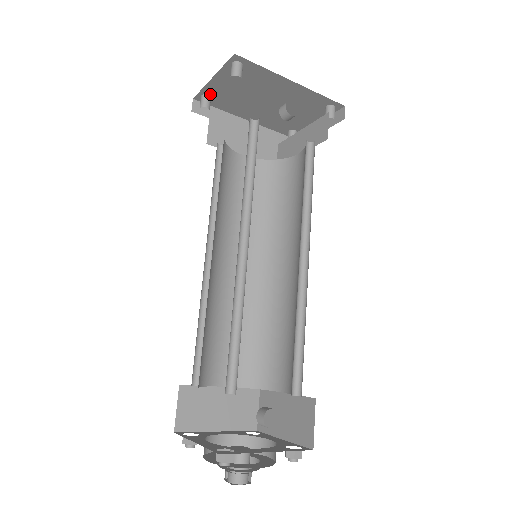
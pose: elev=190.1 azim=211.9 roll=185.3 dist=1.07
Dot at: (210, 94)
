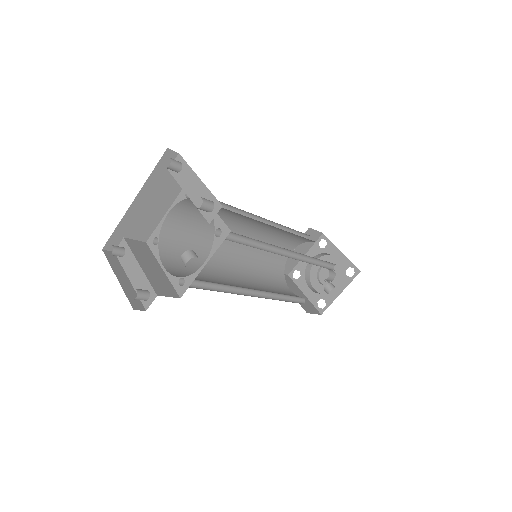
Dot at: (113, 253)
